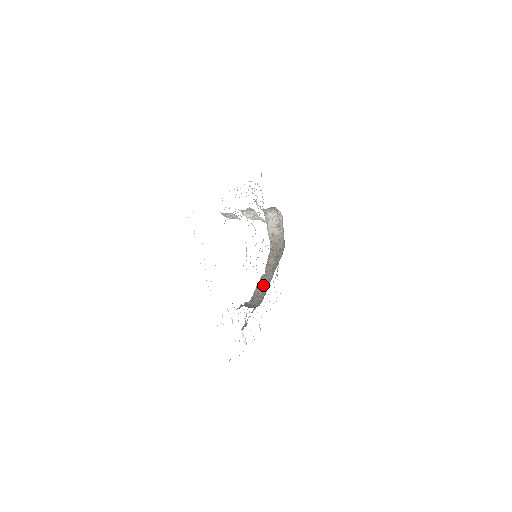
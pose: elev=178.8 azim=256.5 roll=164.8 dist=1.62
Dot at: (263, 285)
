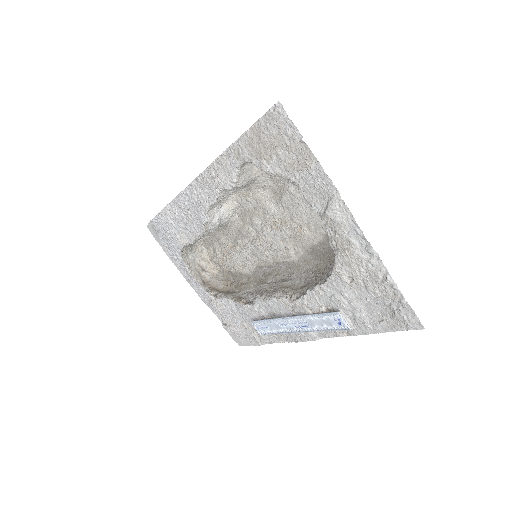
Dot at: (286, 283)
